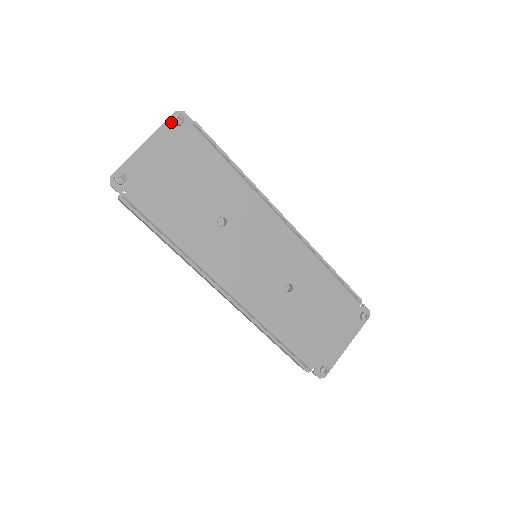
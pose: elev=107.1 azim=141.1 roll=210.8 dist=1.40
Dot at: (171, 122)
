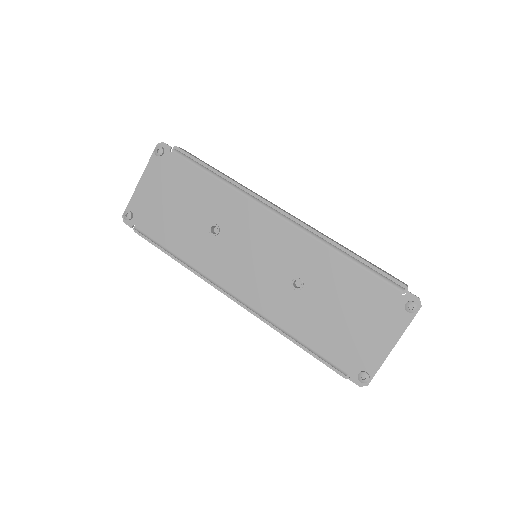
Dot at: (155, 155)
